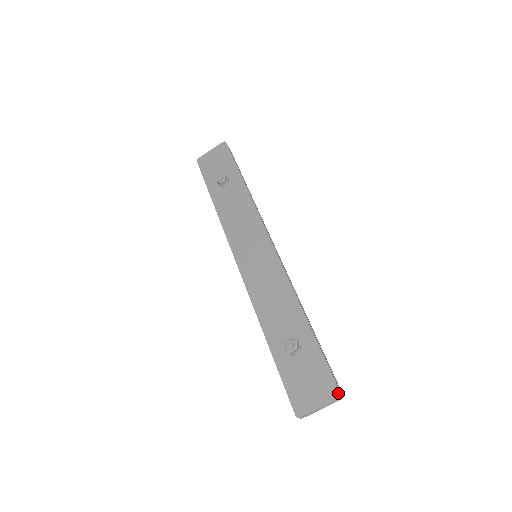
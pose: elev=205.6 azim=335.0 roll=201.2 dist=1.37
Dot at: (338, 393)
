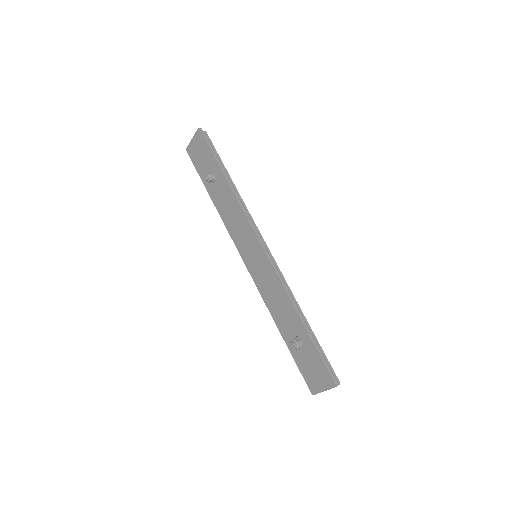
Dot at: (334, 384)
